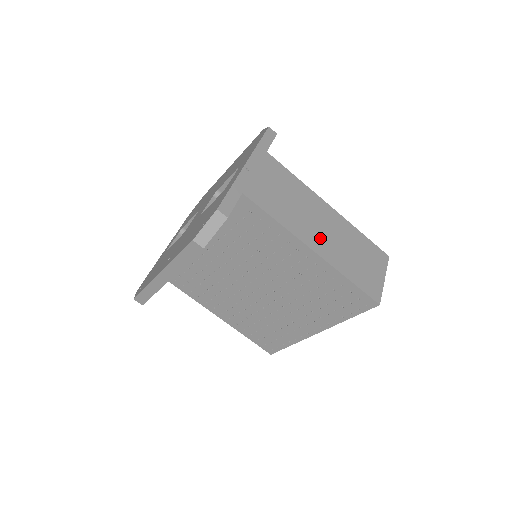
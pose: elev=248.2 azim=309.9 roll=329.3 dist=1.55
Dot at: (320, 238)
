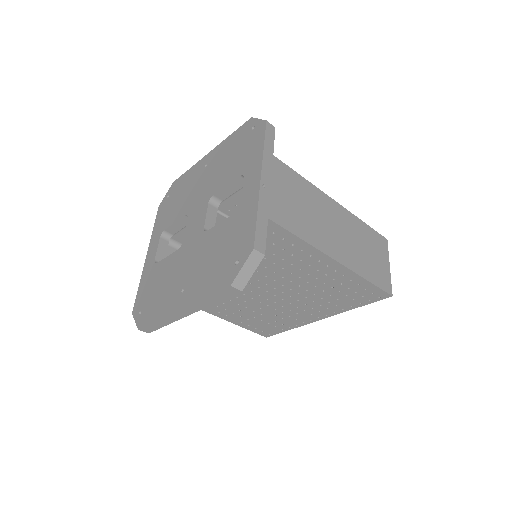
Dot at: (338, 244)
